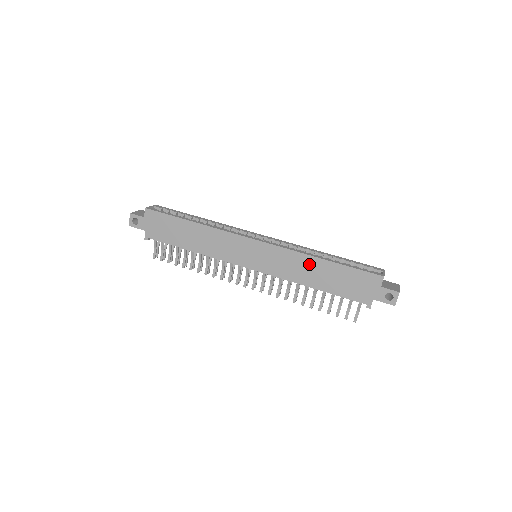
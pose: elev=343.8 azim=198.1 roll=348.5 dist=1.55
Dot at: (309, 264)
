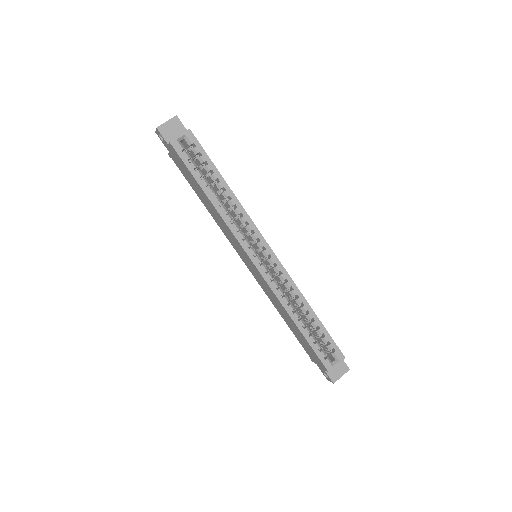
Dot at: (284, 312)
